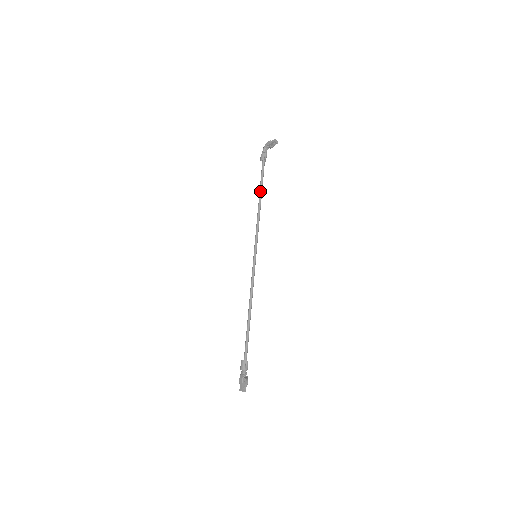
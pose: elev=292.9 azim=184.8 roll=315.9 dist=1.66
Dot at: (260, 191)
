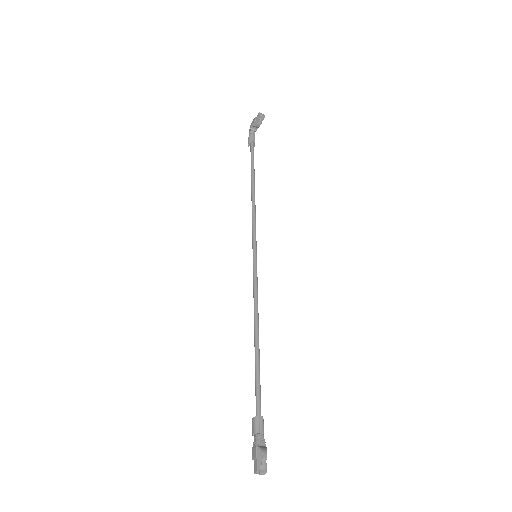
Dot at: (251, 177)
